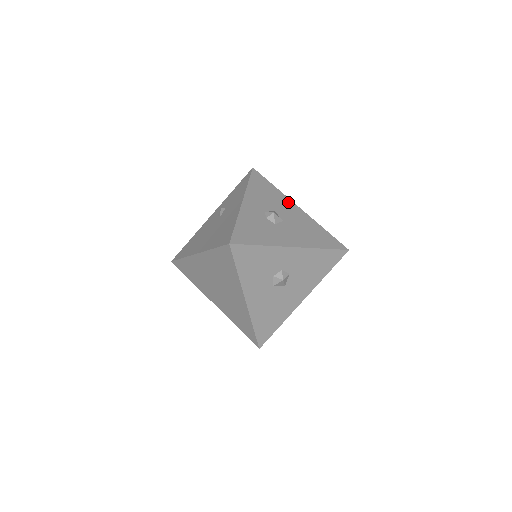
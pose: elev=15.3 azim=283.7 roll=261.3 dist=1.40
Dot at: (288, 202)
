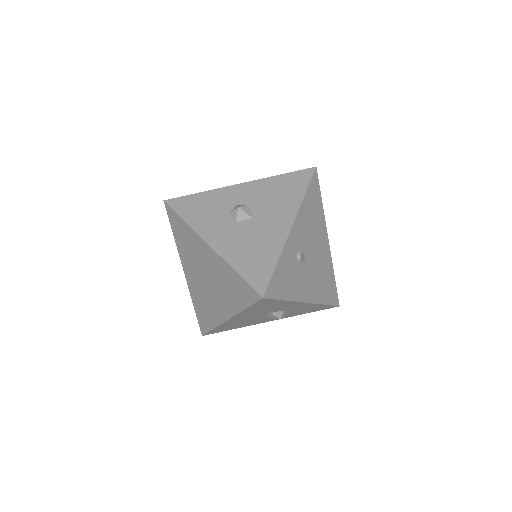
Dot at: occluded
